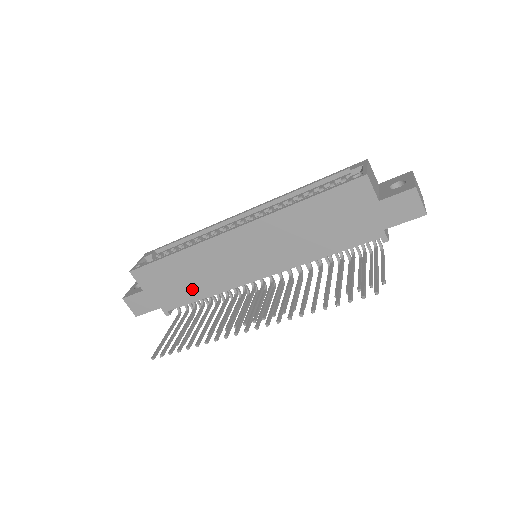
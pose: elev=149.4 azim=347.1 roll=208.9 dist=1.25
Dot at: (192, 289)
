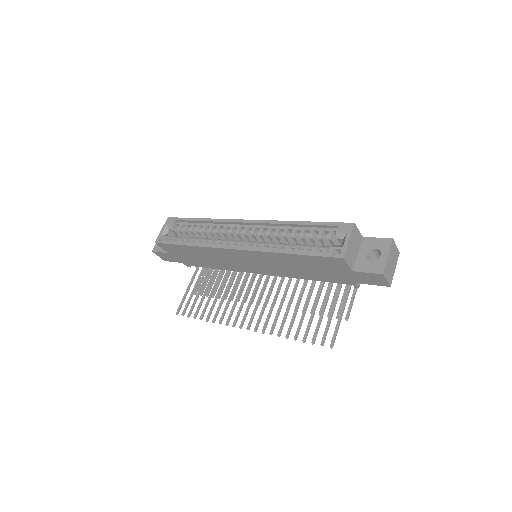
Dot at: (206, 263)
